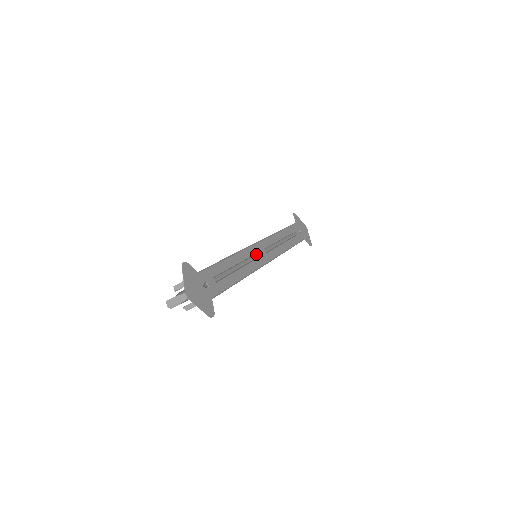
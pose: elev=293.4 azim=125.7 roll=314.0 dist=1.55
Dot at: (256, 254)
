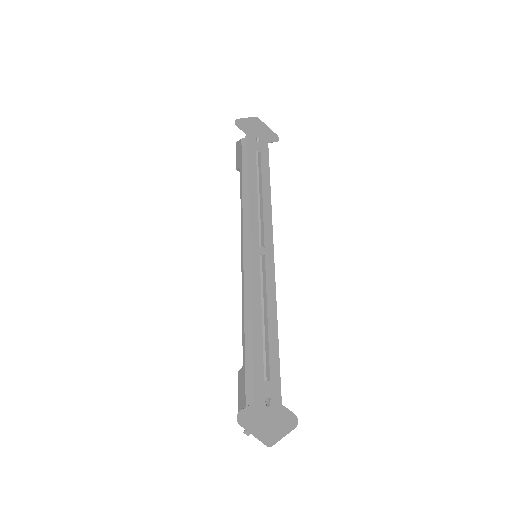
Dot at: (258, 262)
